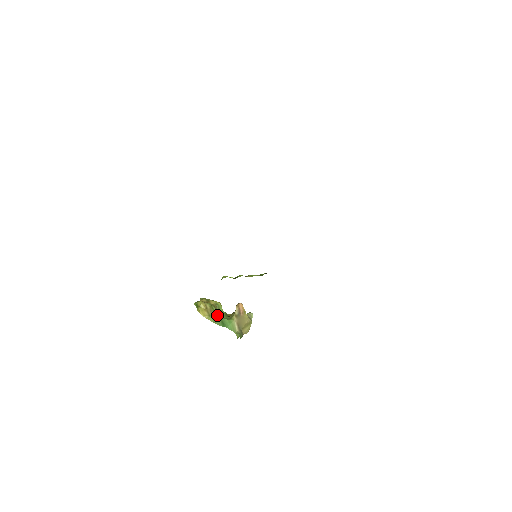
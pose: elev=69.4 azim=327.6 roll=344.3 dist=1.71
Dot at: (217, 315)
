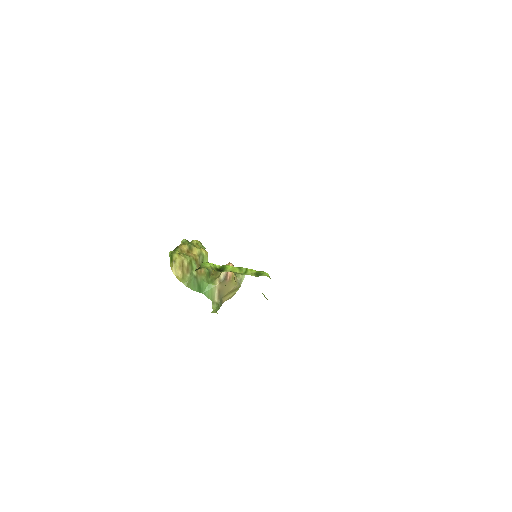
Dot at: (194, 277)
